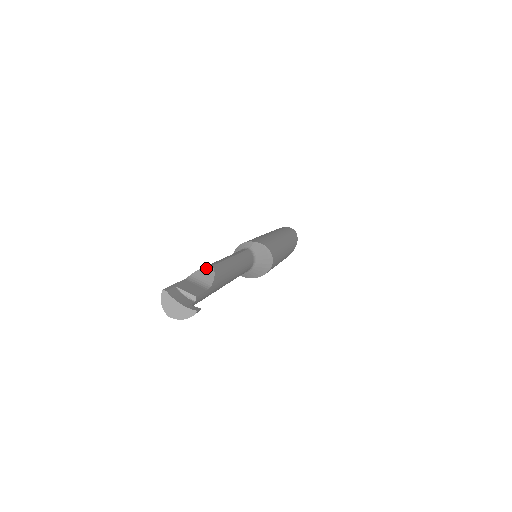
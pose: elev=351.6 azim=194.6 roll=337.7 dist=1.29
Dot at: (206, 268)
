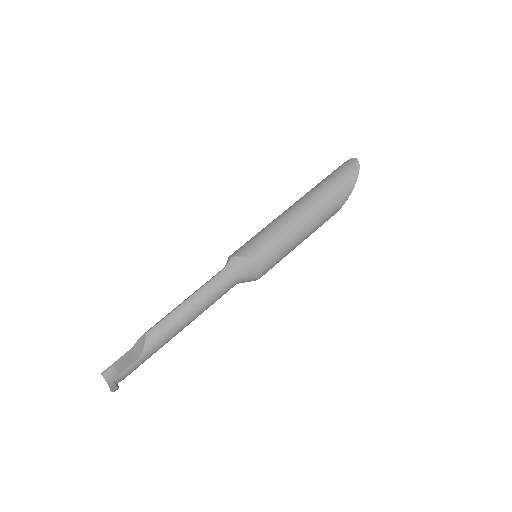
Dot at: (143, 336)
